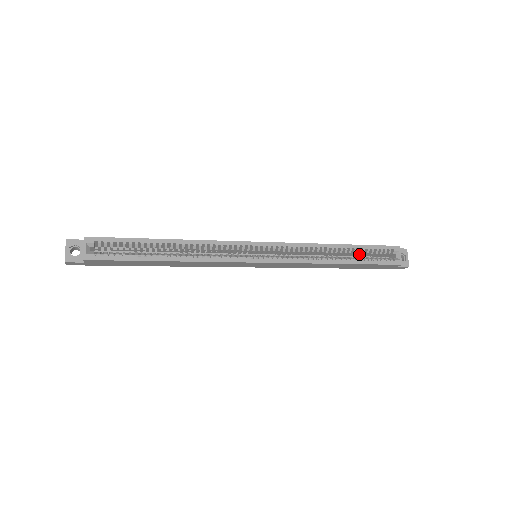
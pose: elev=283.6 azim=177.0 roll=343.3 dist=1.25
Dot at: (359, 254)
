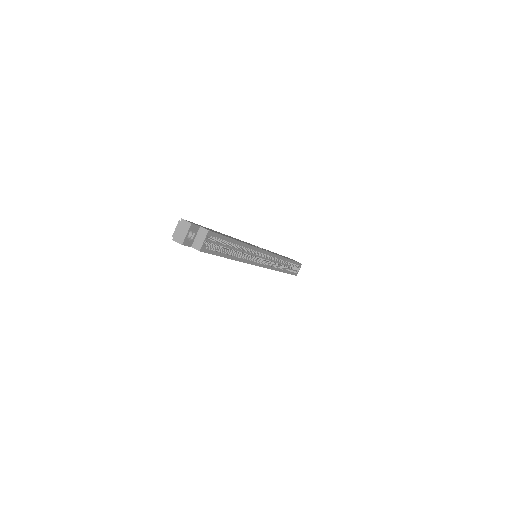
Dot at: occluded
